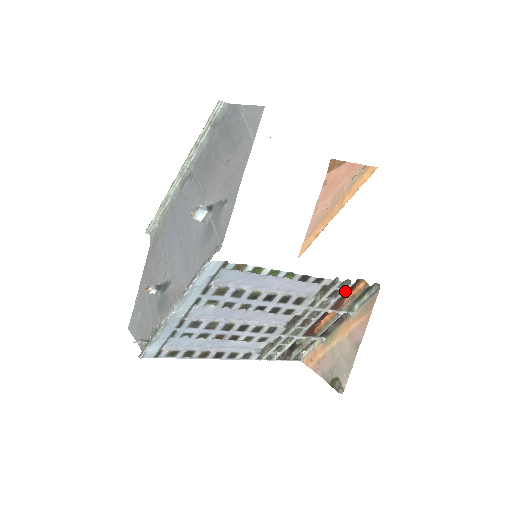
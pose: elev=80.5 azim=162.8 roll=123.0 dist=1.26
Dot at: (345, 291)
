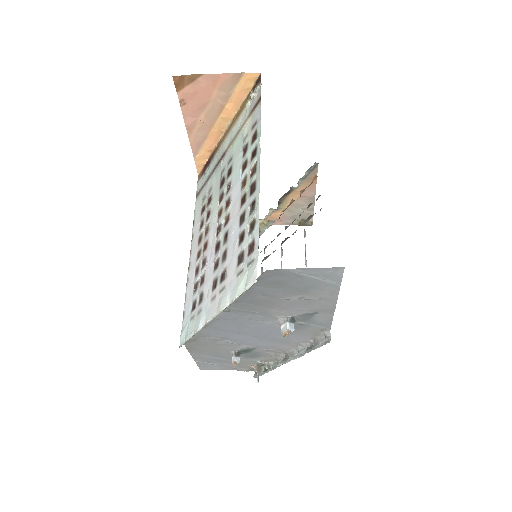
Dot at: occluded
